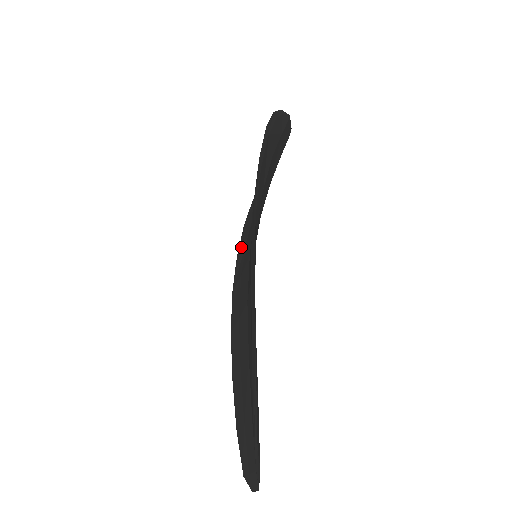
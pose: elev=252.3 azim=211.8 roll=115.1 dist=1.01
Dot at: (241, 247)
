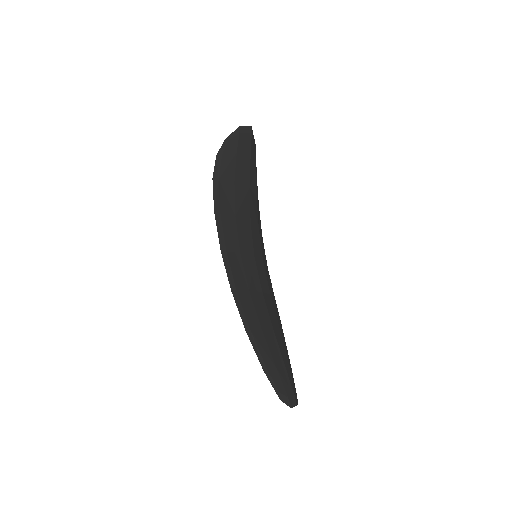
Dot at: occluded
